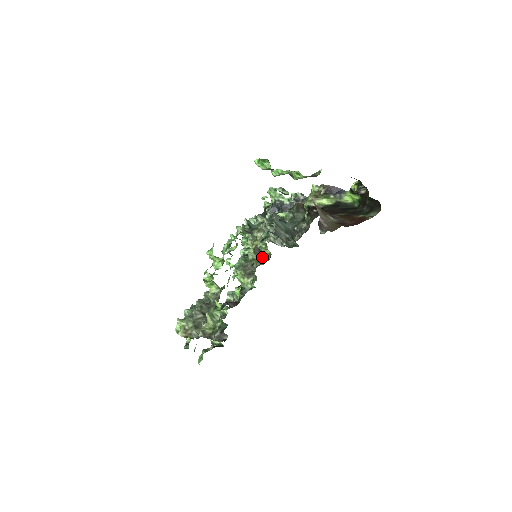
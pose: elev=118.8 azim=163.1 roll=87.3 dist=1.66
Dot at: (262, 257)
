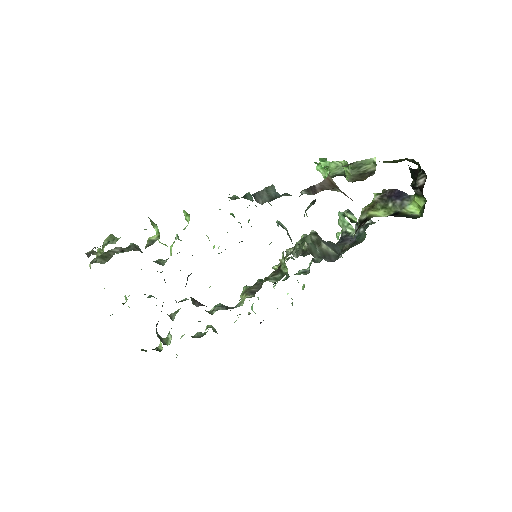
Dot at: (278, 277)
